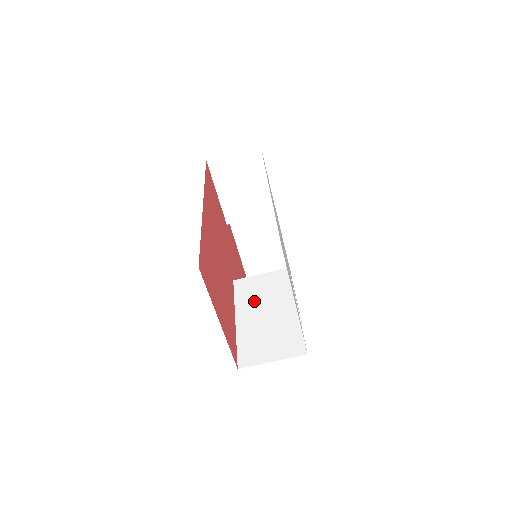
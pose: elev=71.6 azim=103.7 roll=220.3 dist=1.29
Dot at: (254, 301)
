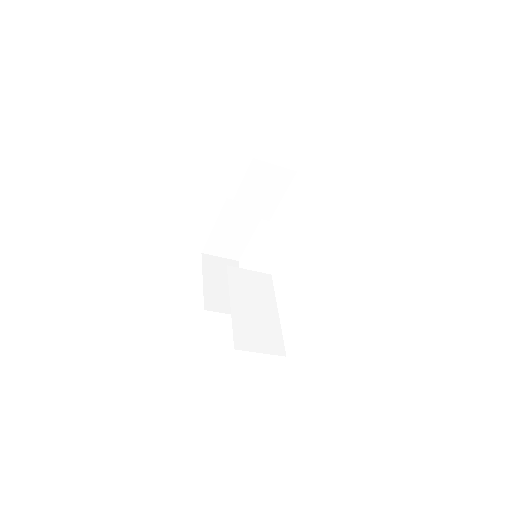
Dot at: (245, 293)
